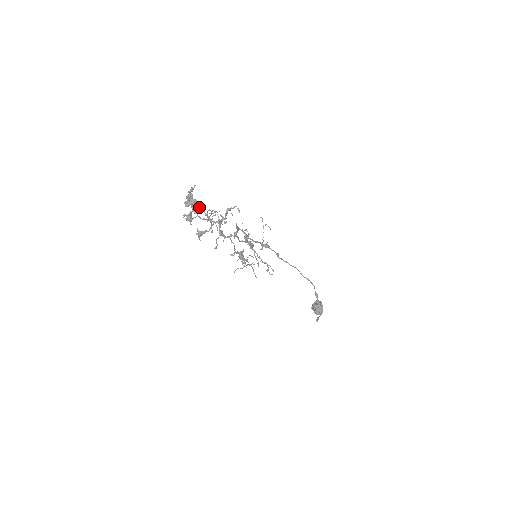
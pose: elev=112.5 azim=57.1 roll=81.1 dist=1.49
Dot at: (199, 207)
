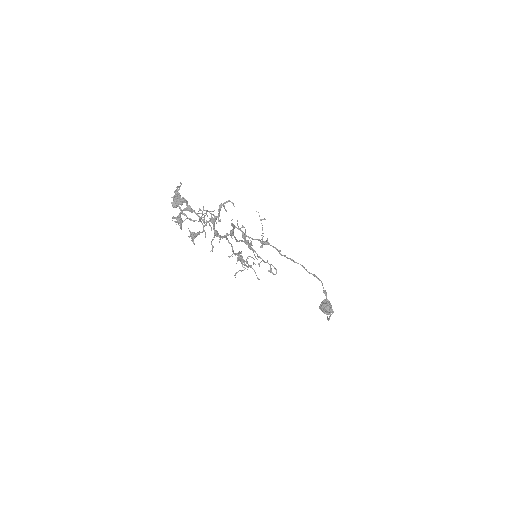
Dot at: (188, 207)
